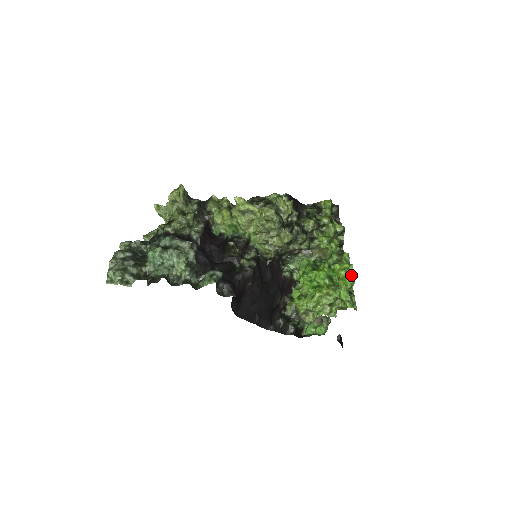
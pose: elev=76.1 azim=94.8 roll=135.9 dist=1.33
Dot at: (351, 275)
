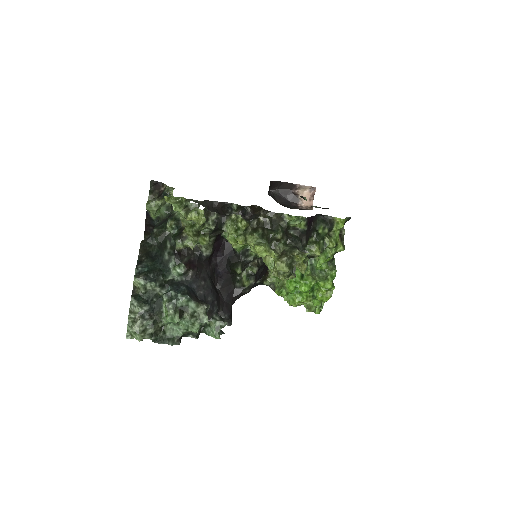
Dot at: (330, 295)
